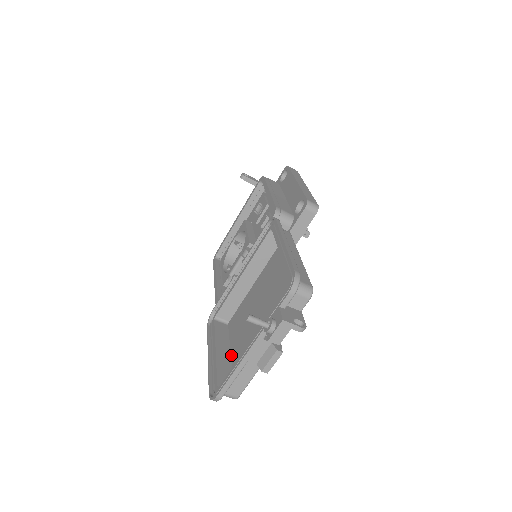
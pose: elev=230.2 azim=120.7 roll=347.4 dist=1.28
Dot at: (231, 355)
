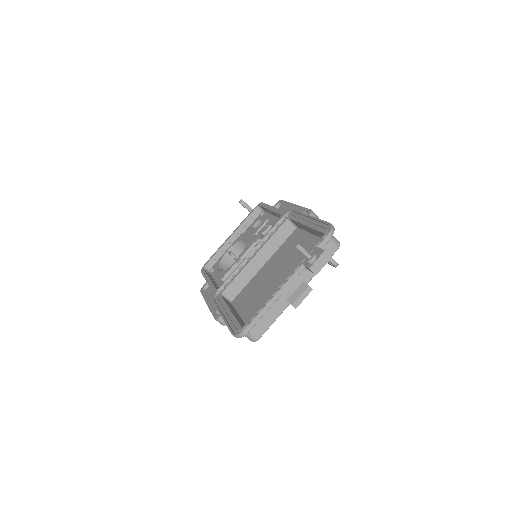
Dot at: (242, 318)
